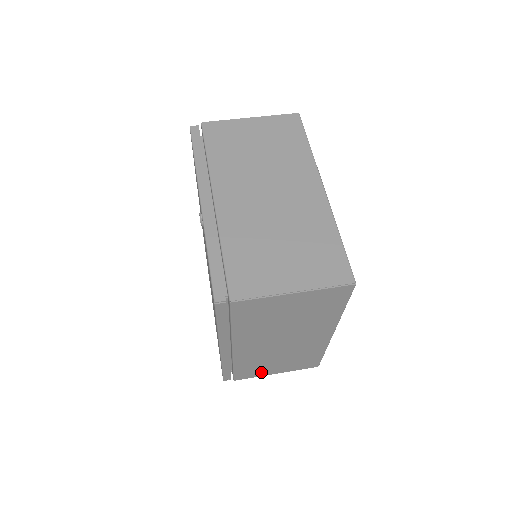
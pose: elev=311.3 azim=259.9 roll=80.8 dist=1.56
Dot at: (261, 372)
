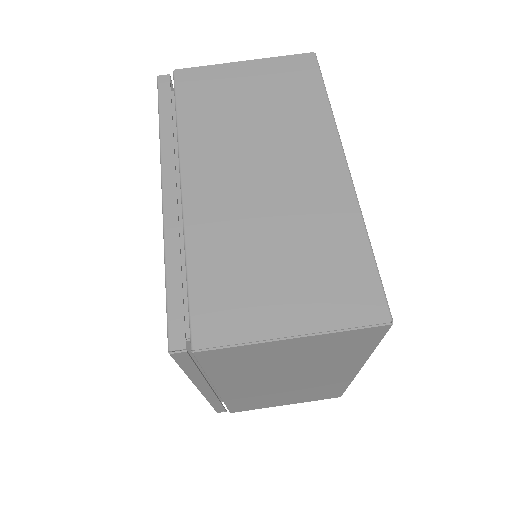
Dot at: (264, 405)
